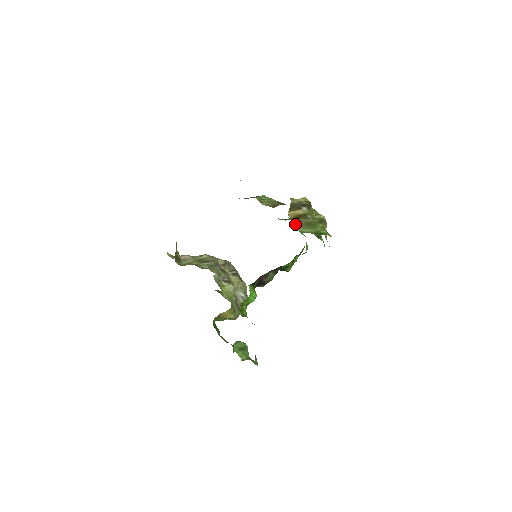
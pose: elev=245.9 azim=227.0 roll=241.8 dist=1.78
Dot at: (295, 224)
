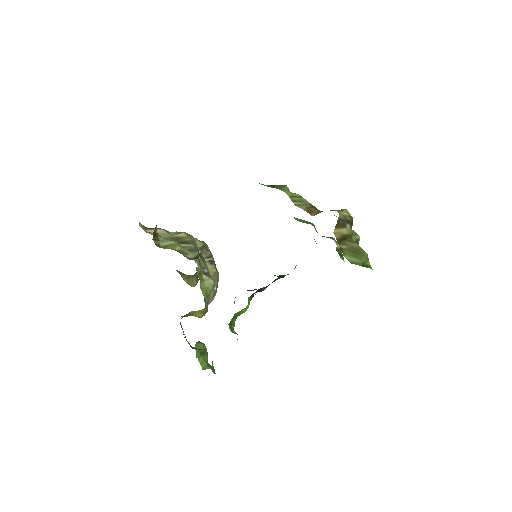
Dot at: (341, 248)
